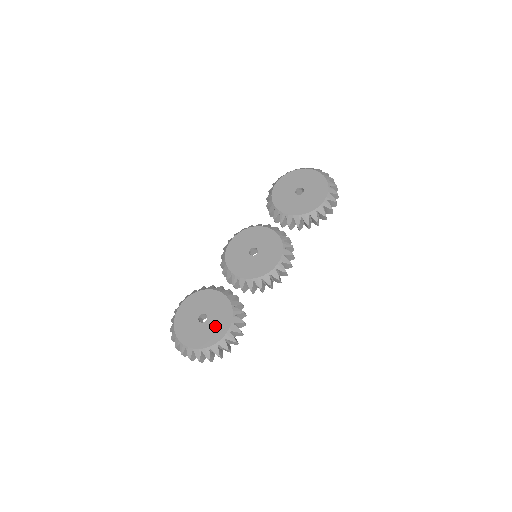
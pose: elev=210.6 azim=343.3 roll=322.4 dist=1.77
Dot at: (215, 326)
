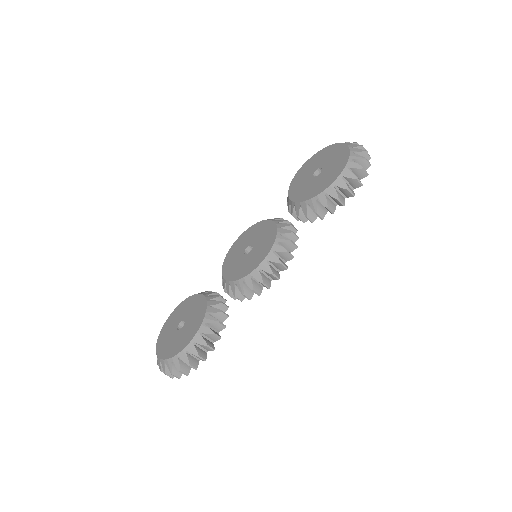
Dot at: (184, 335)
